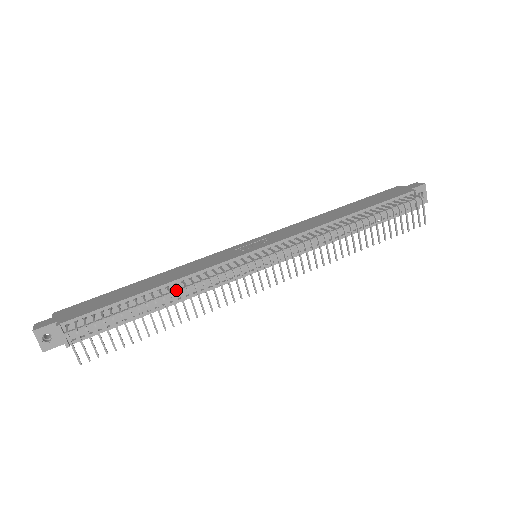
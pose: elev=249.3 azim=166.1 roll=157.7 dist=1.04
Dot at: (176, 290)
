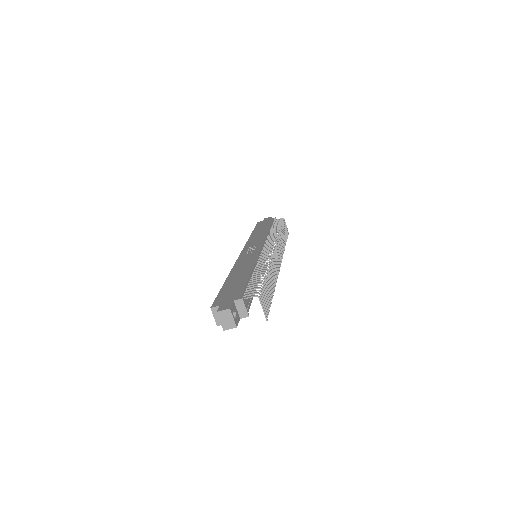
Dot at: occluded
